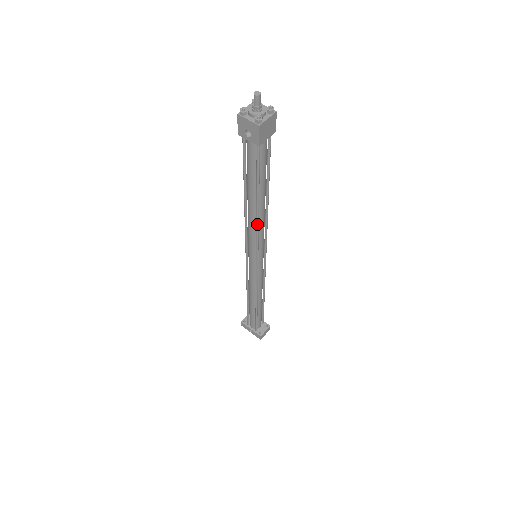
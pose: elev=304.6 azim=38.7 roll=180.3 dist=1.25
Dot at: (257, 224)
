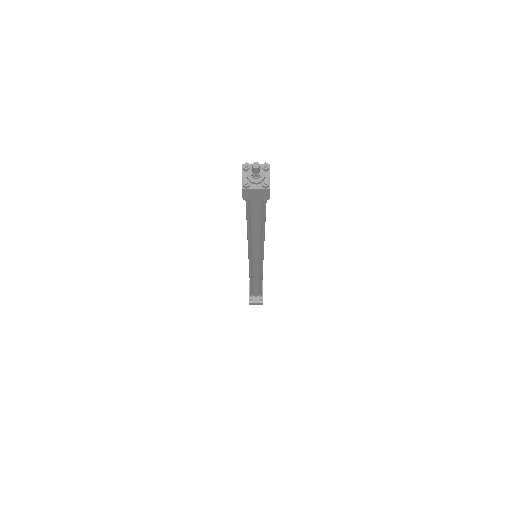
Dot at: (248, 241)
